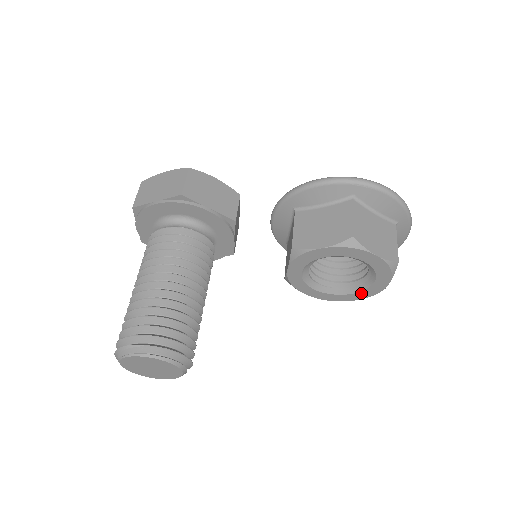
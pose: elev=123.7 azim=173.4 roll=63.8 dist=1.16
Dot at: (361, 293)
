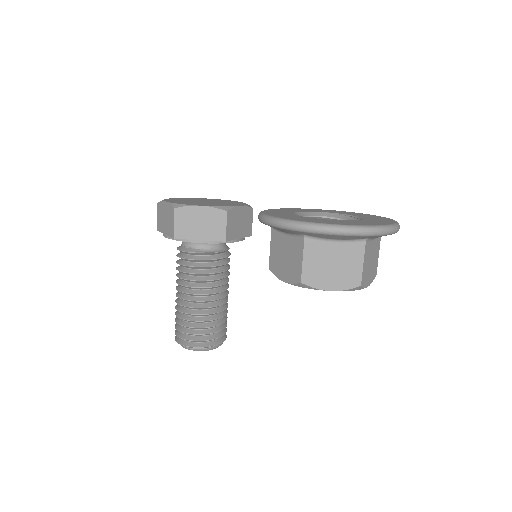
Dot at: occluded
